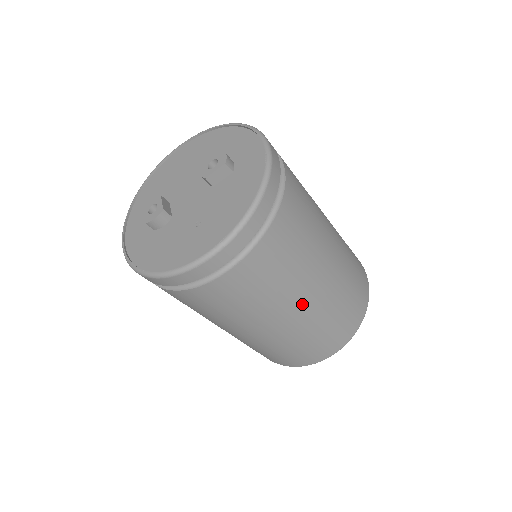
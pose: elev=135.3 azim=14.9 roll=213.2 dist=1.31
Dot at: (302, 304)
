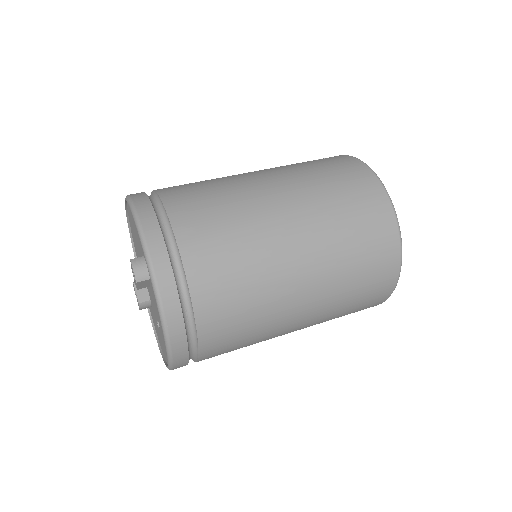
Dot at: (296, 323)
